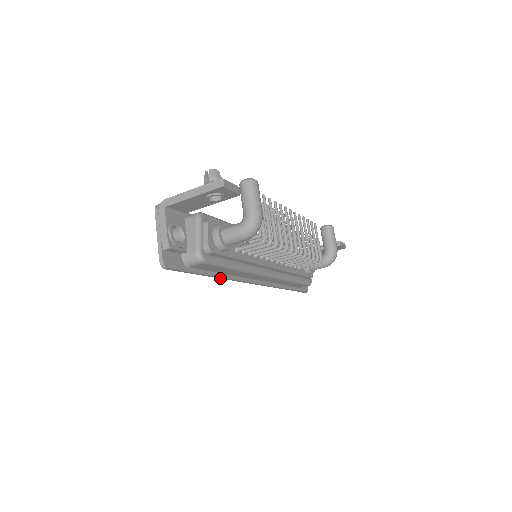
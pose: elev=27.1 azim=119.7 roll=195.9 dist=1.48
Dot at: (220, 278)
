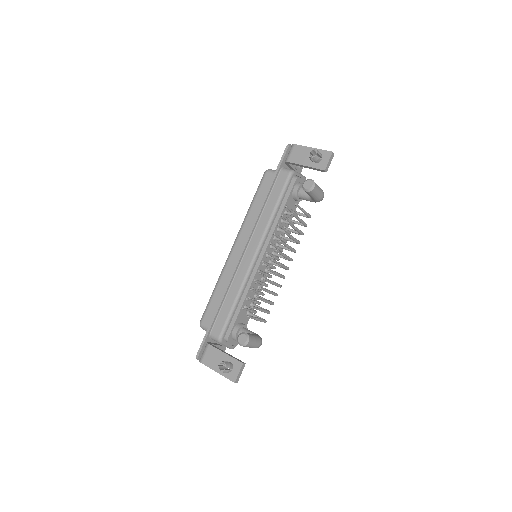
Dot at: occluded
